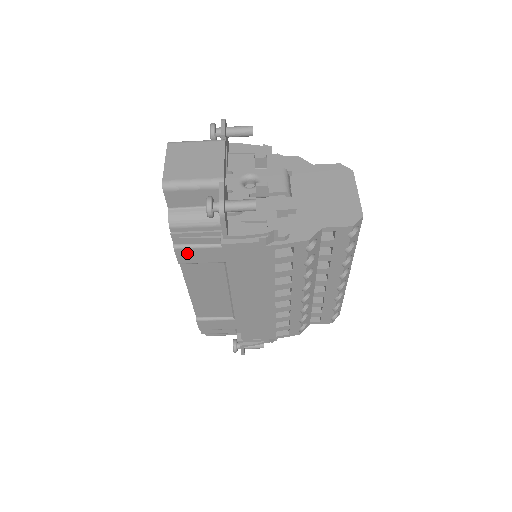
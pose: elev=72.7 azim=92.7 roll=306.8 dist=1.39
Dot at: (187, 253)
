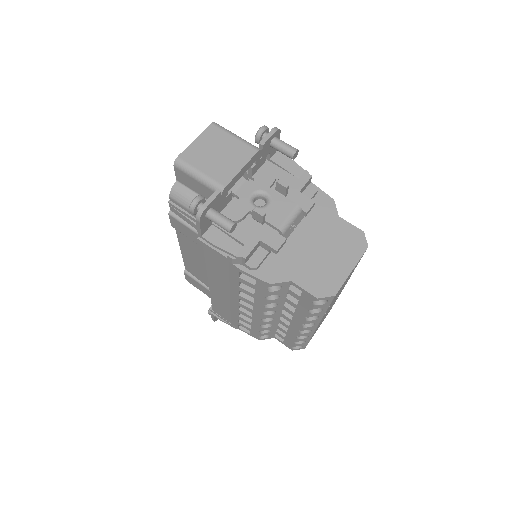
Dot at: (178, 224)
